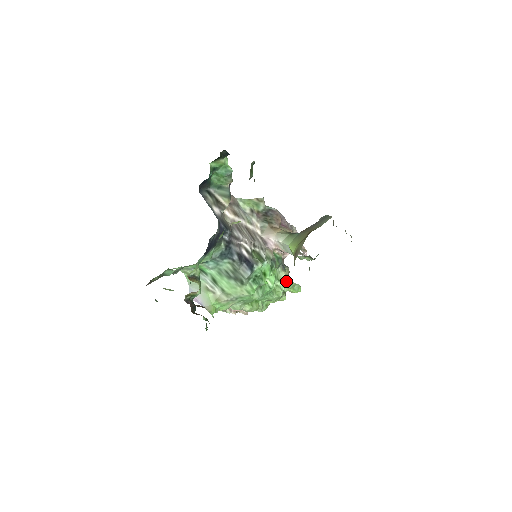
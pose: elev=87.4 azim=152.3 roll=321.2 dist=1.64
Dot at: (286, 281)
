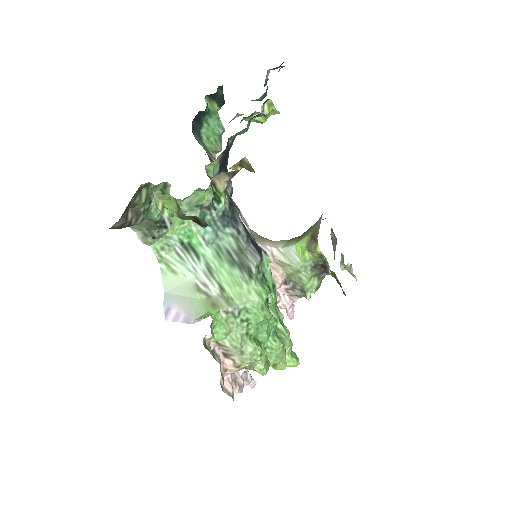
Dot at: occluded
